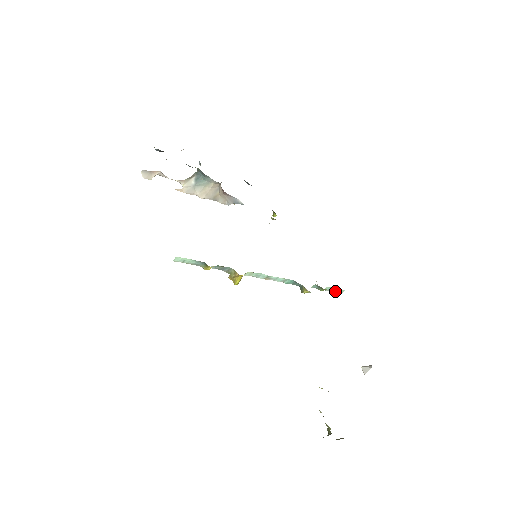
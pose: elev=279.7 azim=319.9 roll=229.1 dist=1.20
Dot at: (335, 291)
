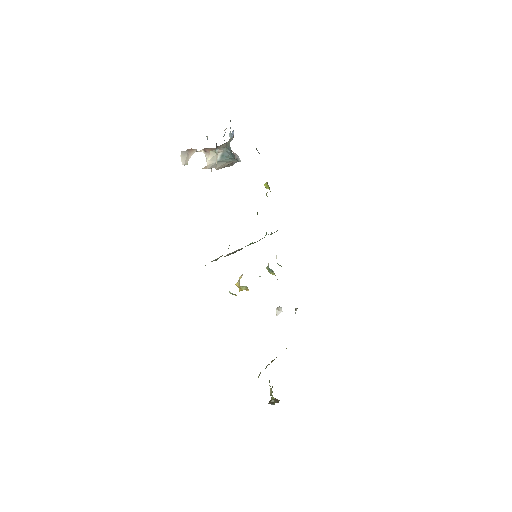
Dot at: occluded
